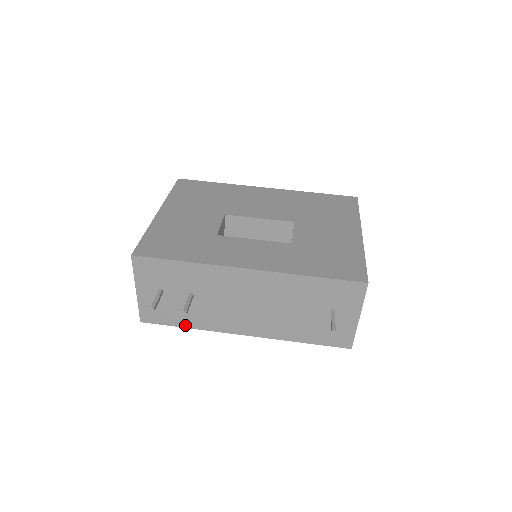
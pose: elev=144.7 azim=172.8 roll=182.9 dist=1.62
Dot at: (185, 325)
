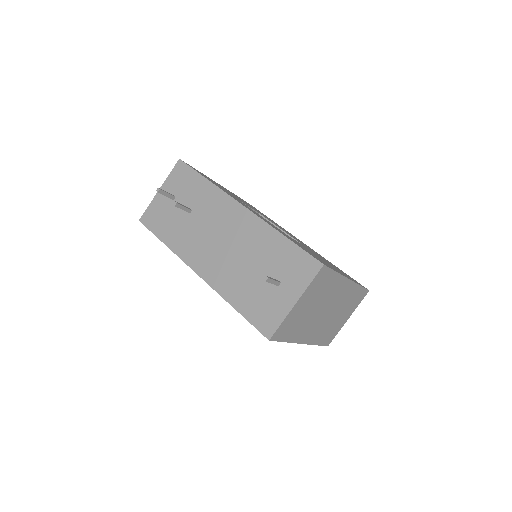
Dot at: (164, 239)
